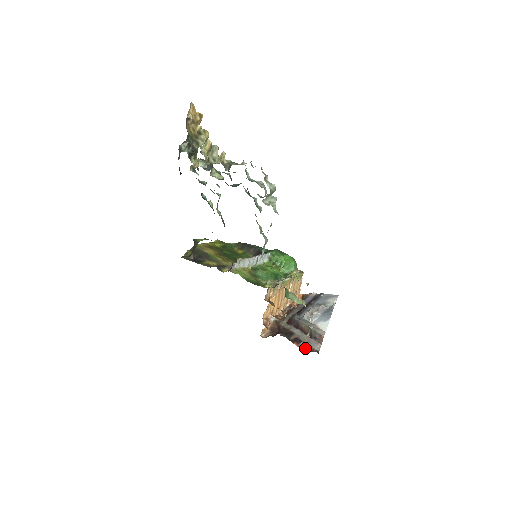
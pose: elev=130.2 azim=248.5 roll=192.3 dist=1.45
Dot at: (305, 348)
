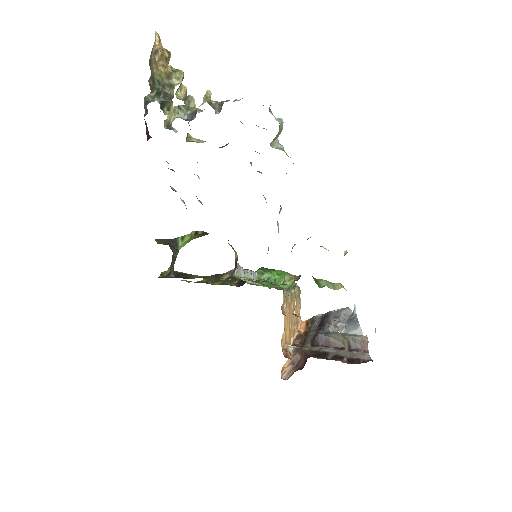
Dot at: (353, 362)
